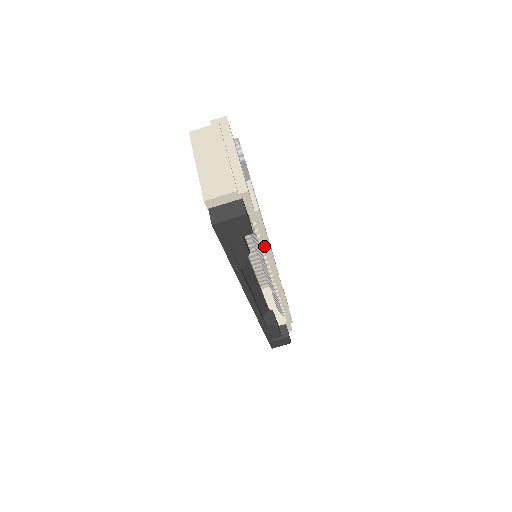
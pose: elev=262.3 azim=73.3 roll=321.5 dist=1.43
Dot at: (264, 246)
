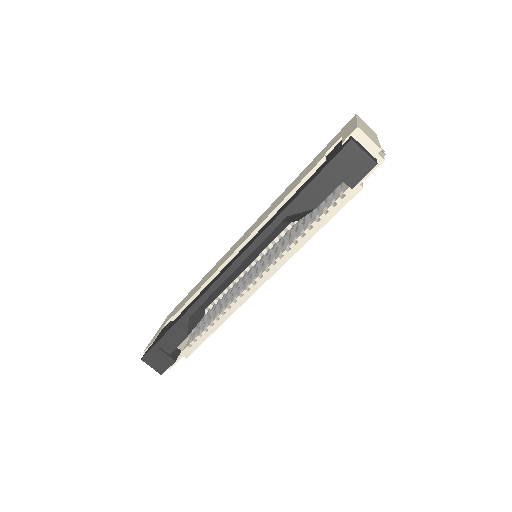
Dot at: (312, 229)
